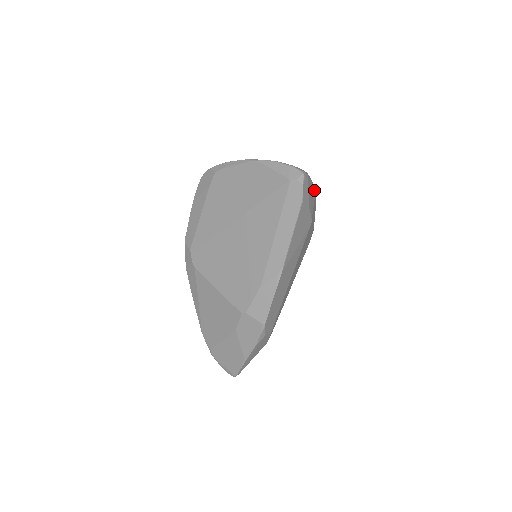
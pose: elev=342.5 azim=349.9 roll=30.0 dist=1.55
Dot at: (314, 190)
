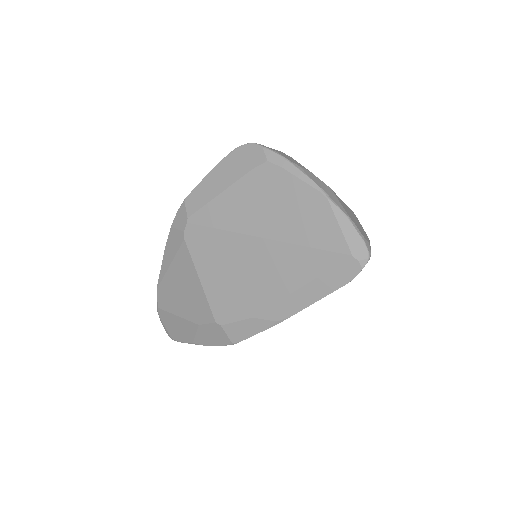
Dot at: occluded
